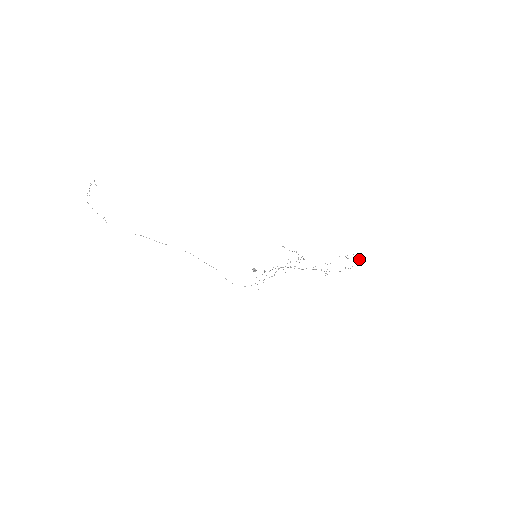
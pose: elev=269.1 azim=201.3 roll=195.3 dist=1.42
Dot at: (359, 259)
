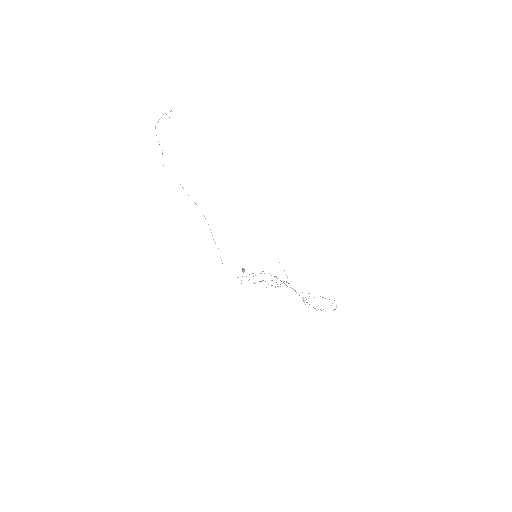
Dot at: occluded
